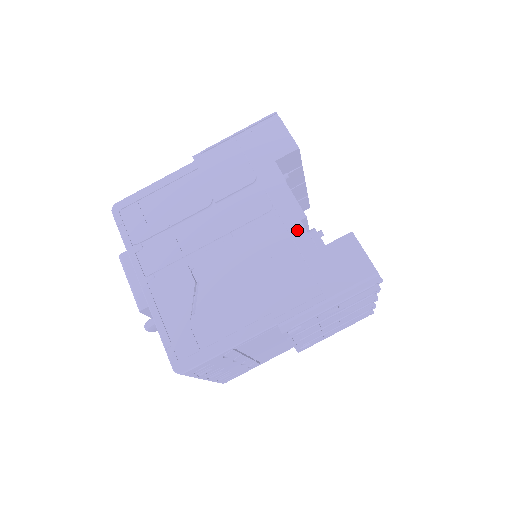
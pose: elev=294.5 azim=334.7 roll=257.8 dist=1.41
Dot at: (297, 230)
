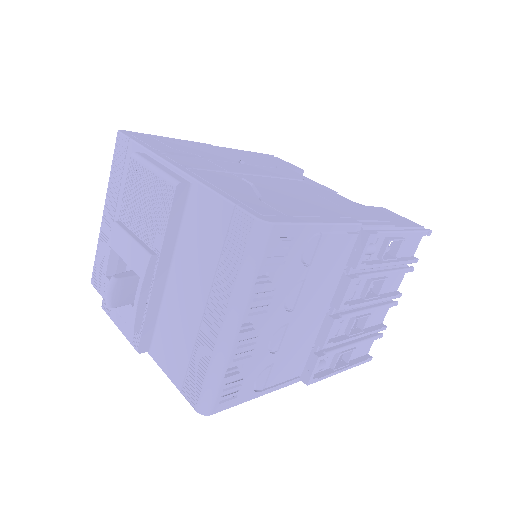
Dot at: occluded
